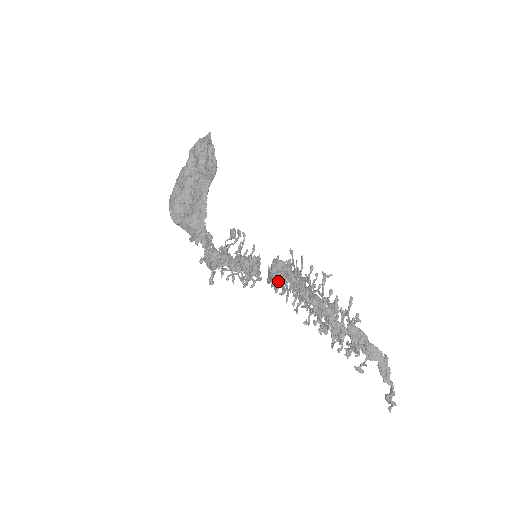
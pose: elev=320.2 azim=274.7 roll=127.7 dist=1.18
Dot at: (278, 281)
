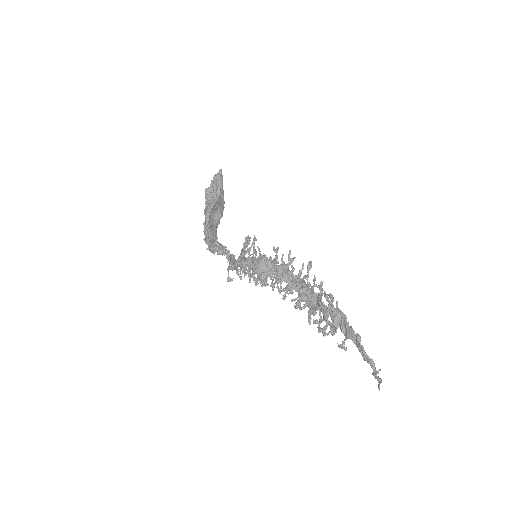
Dot at: (261, 275)
